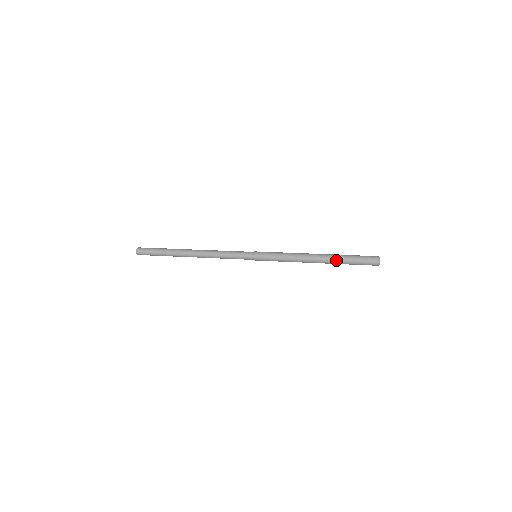
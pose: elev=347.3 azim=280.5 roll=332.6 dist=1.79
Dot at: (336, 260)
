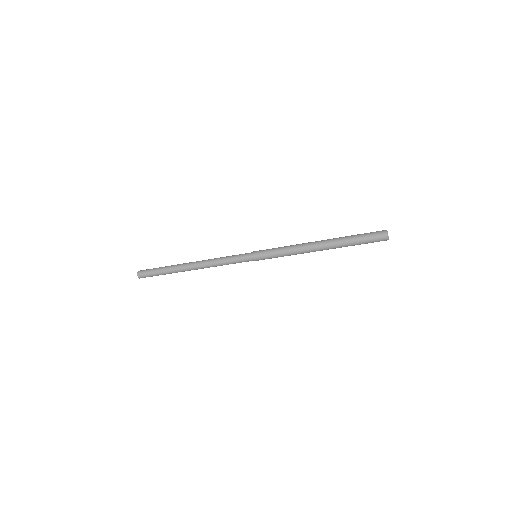
Dot at: (339, 238)
